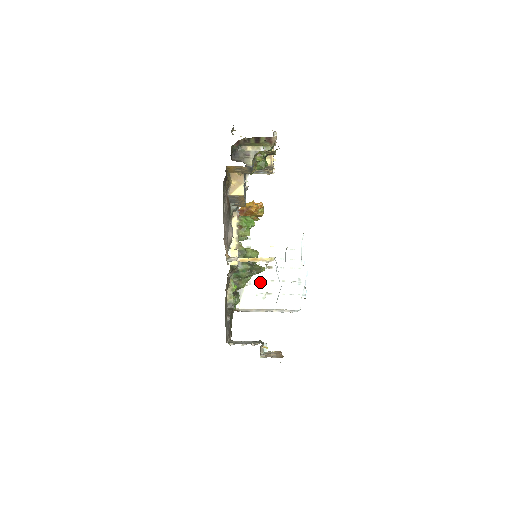
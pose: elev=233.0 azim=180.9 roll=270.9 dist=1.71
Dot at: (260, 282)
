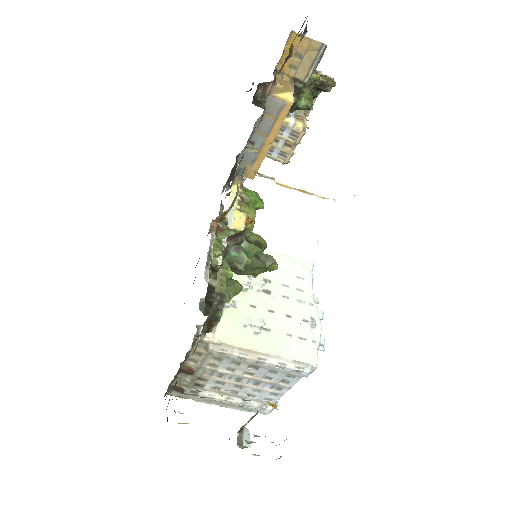
Dot at: (251, 308)
